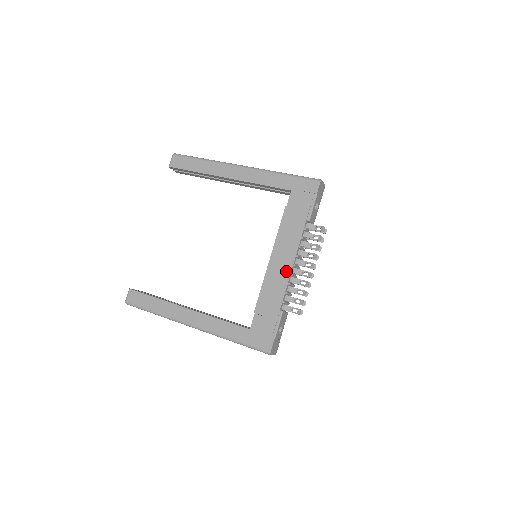
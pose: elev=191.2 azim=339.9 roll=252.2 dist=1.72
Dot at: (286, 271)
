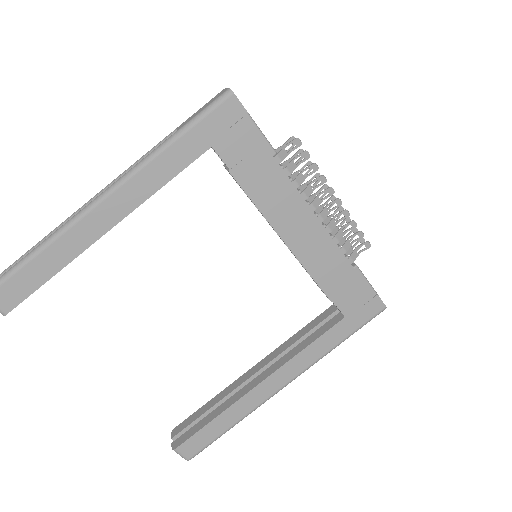
Dot at: (317, 231)
